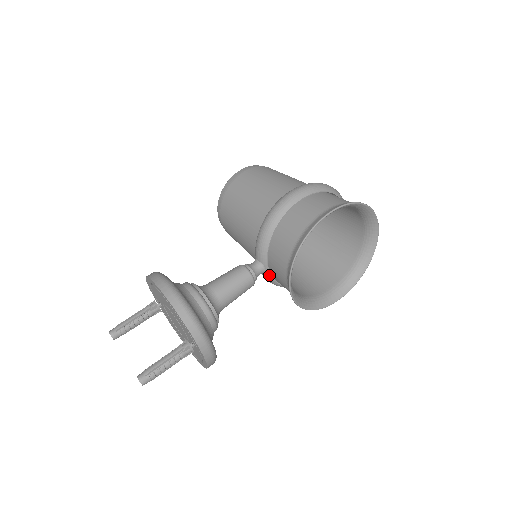
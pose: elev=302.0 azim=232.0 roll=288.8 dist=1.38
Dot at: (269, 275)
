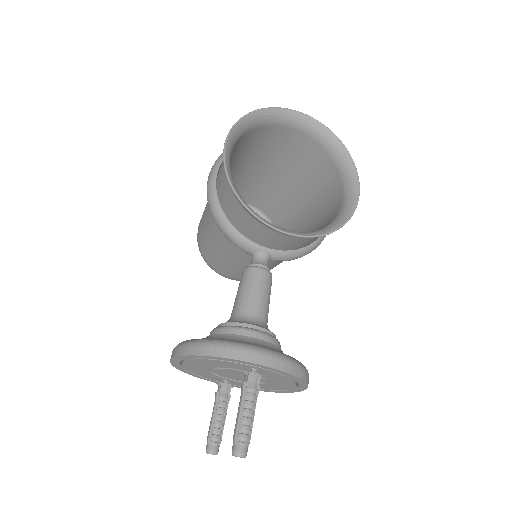
Dot at: (276, 252)
